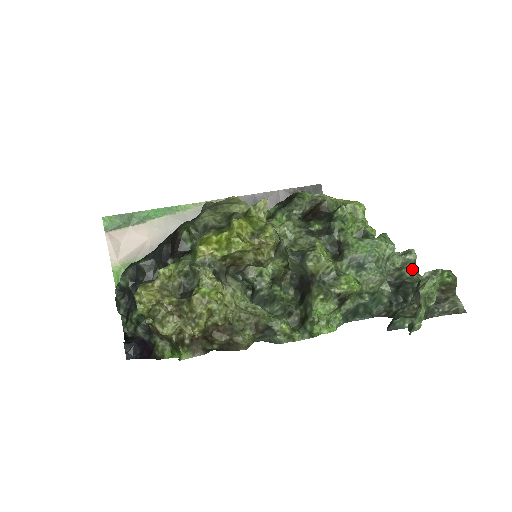
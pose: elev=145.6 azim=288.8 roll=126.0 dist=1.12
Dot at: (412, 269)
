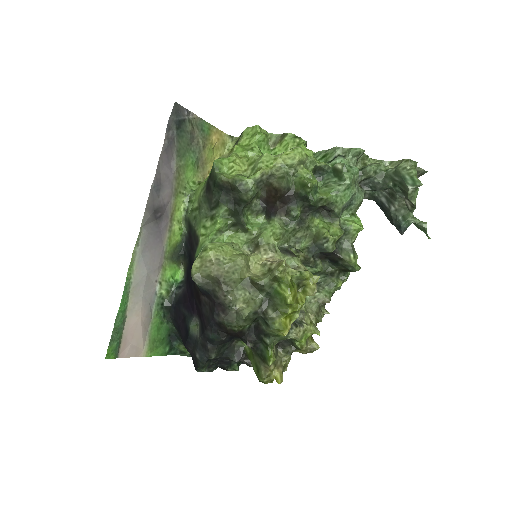
Dot at: (374, 169)
